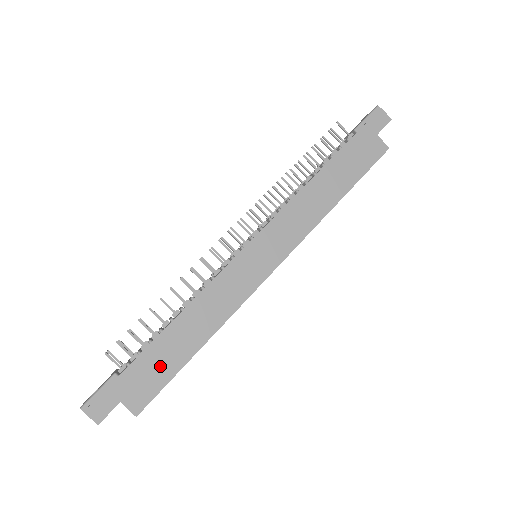
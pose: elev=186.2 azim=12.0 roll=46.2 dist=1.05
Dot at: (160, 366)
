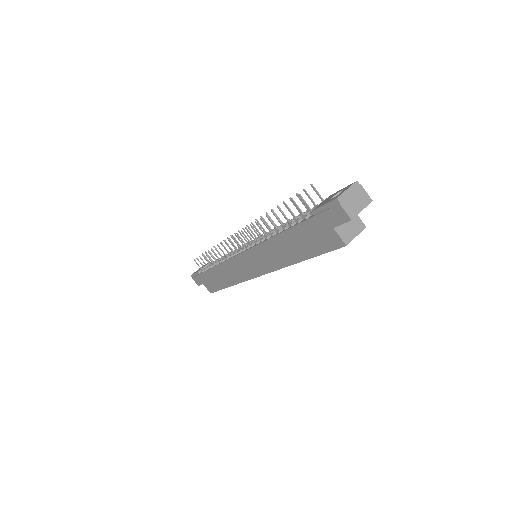
Dot at: (214, 282)
